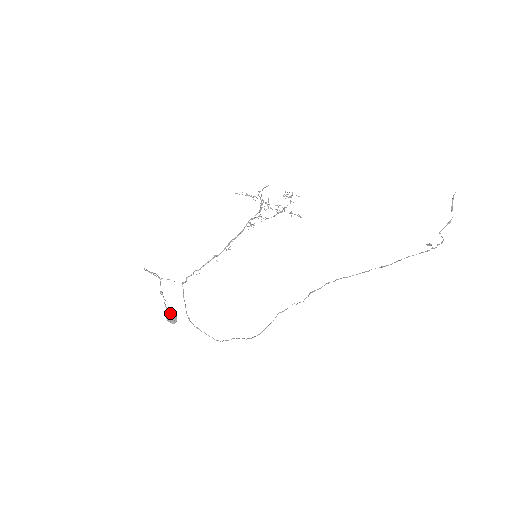
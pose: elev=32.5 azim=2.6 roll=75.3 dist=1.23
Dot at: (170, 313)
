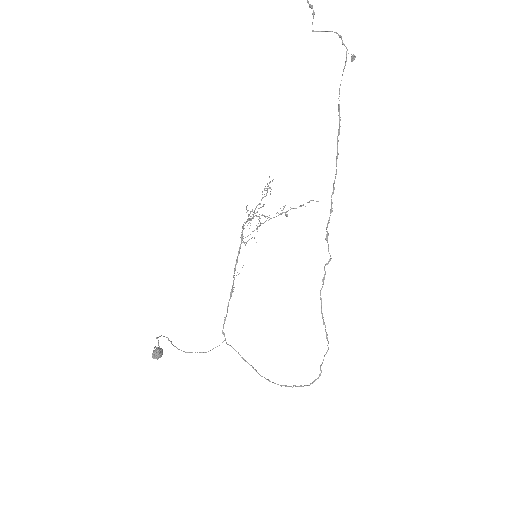
Dot at: (153, 350)
